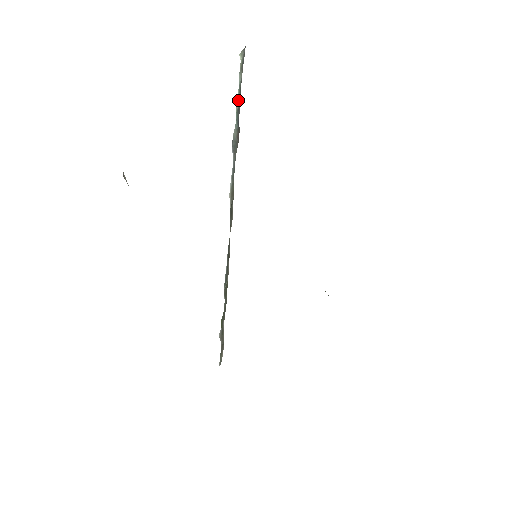
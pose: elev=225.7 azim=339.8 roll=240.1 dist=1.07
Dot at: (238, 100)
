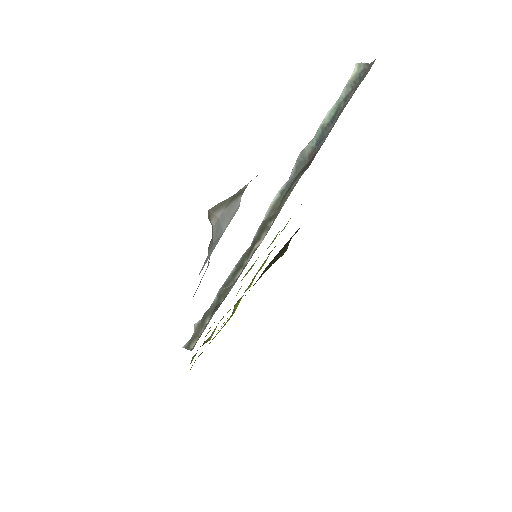
Dot at: (329, 115)
